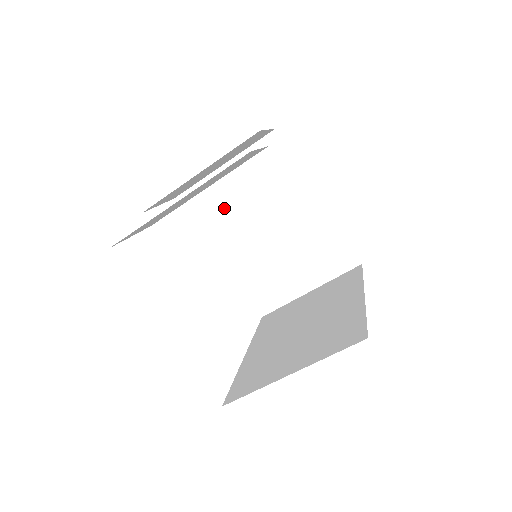
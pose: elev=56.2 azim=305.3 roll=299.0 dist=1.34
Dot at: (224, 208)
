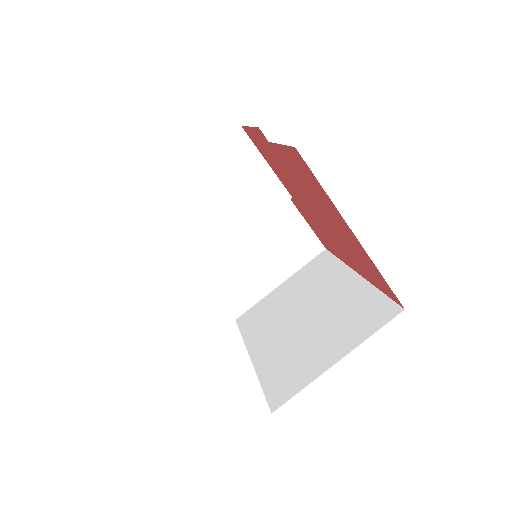
Dot at: (193, 213)
